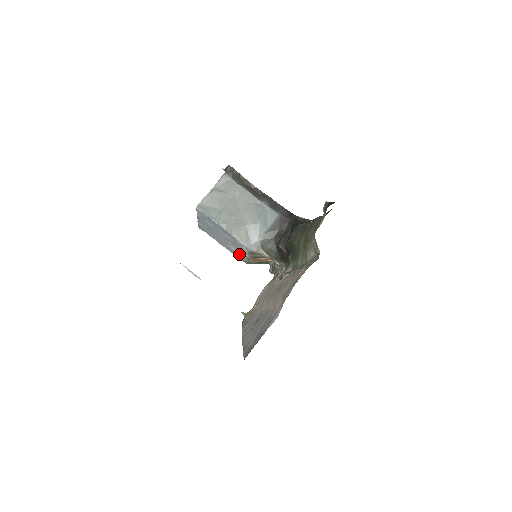
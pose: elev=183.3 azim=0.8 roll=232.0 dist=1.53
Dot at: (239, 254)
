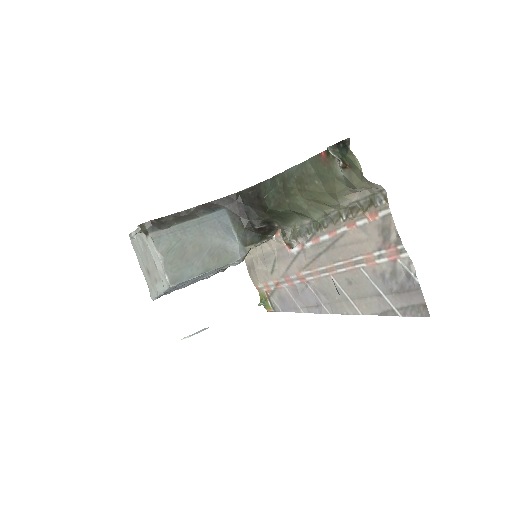
Dot at: occluded
